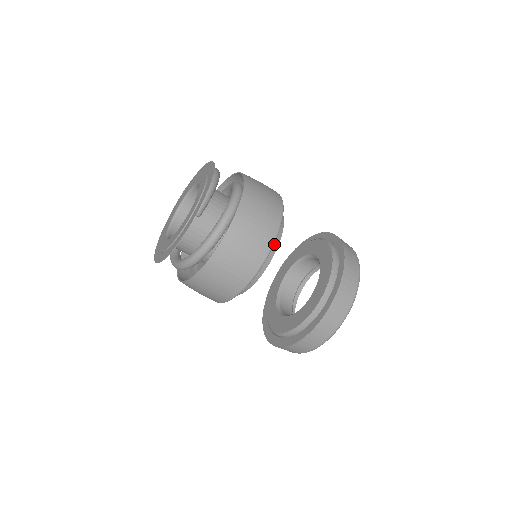
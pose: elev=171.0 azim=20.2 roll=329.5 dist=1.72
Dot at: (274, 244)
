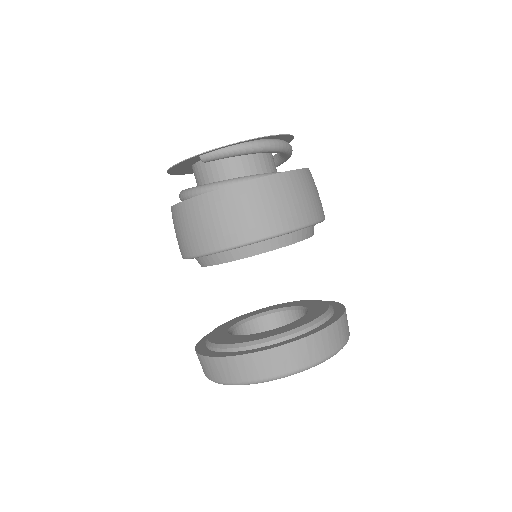
Dot at: (242, 252)
